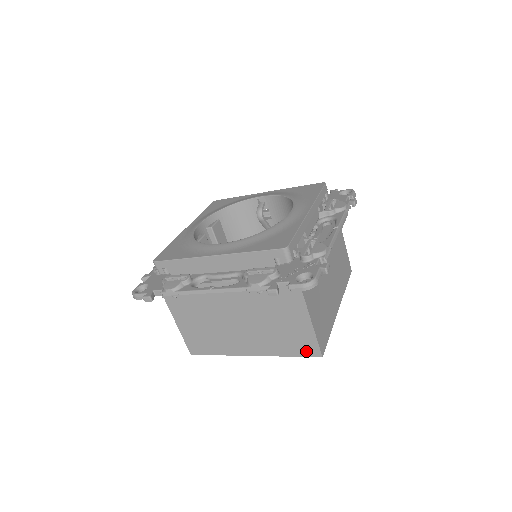
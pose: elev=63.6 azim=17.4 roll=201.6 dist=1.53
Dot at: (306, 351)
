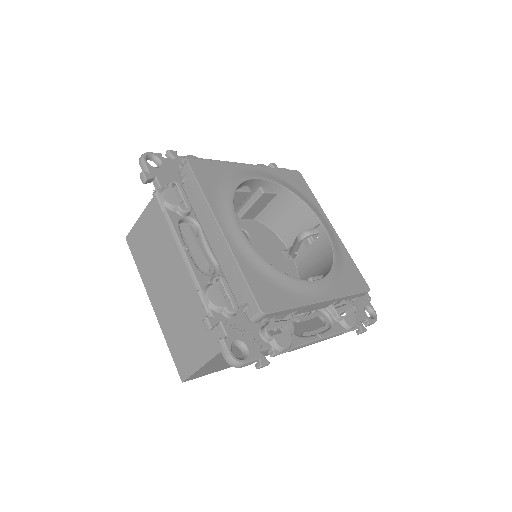
Dot at: (180, 364)
